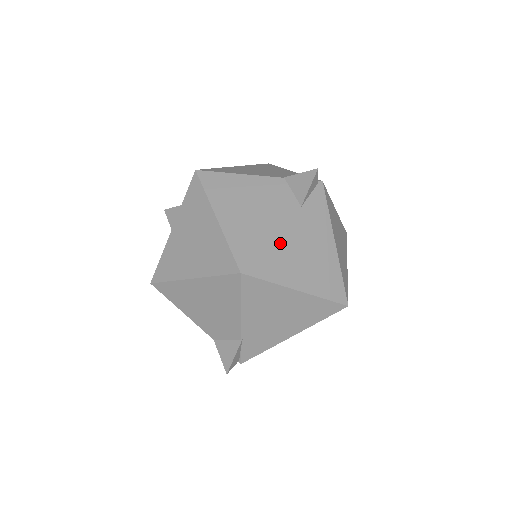
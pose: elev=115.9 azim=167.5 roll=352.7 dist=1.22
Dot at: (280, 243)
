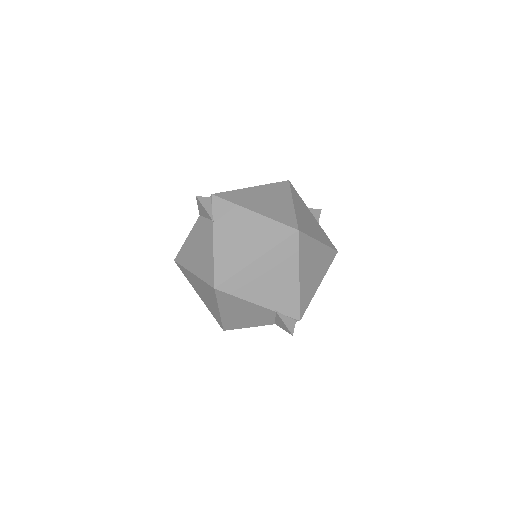
Dot at: (220, 251)
